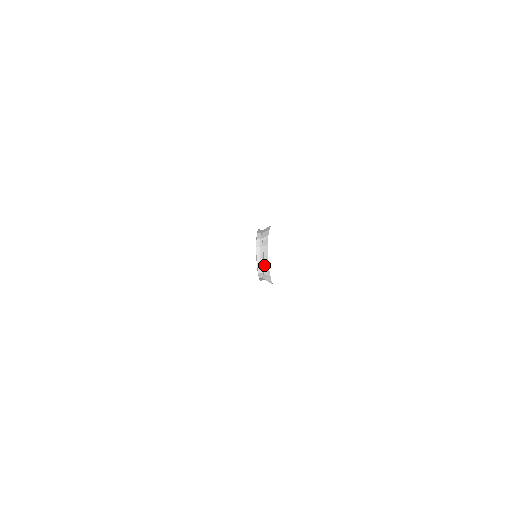
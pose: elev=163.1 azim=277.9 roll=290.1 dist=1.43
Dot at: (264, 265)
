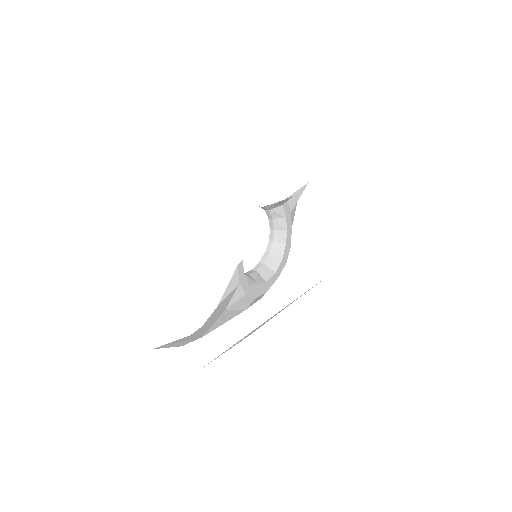
Dot at: (262, 274)
